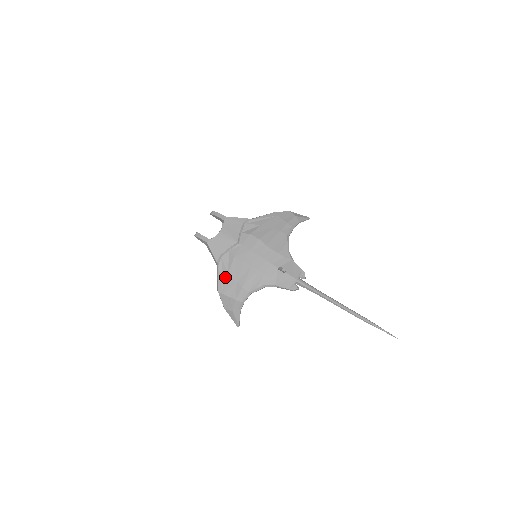
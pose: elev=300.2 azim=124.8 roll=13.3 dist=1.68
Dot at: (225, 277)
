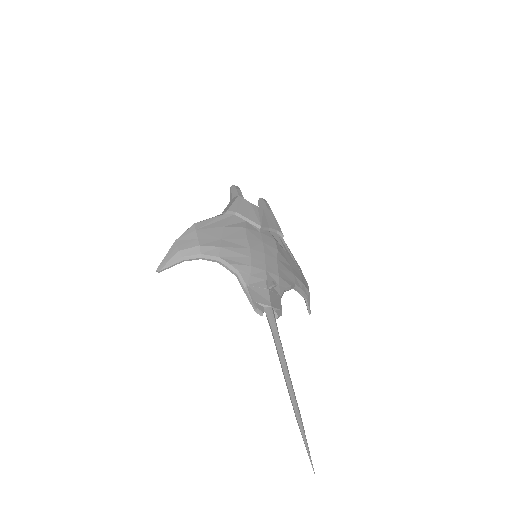
Dot at: (217, 225)
